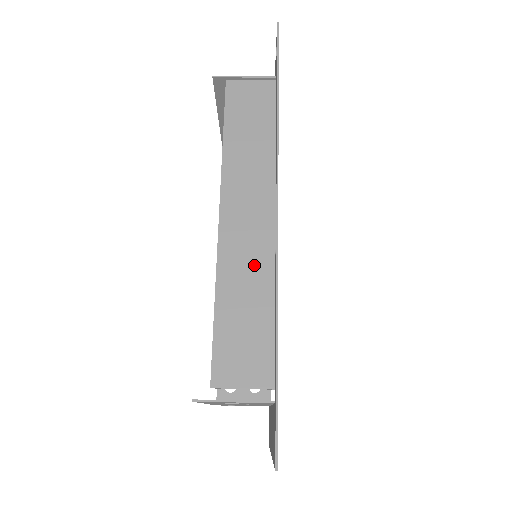
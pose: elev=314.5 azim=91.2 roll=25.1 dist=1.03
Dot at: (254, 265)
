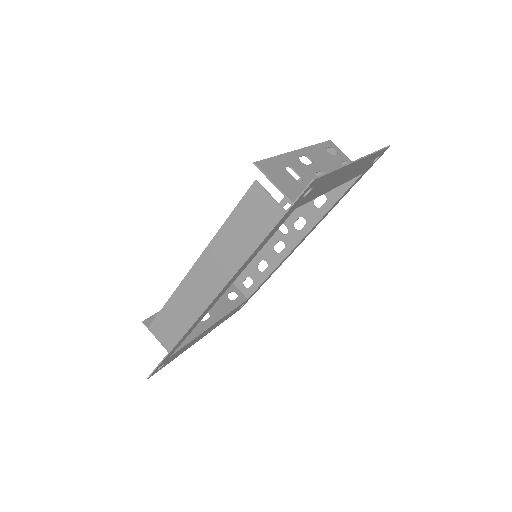
Dot at: (194, 305)
